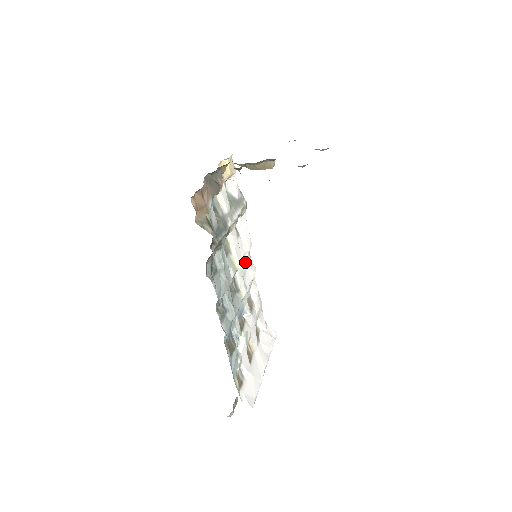
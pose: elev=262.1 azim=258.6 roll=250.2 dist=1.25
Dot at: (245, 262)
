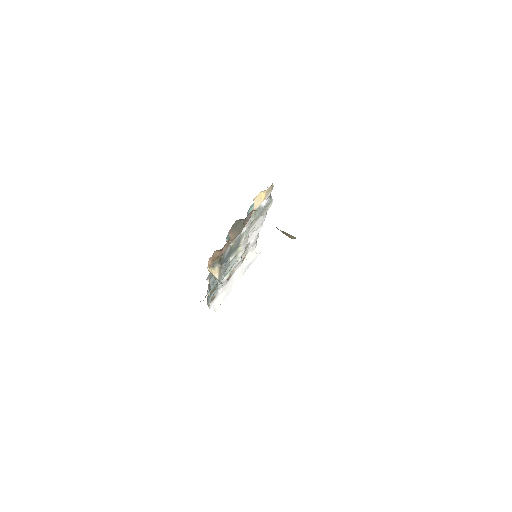
Dot at: occluded
